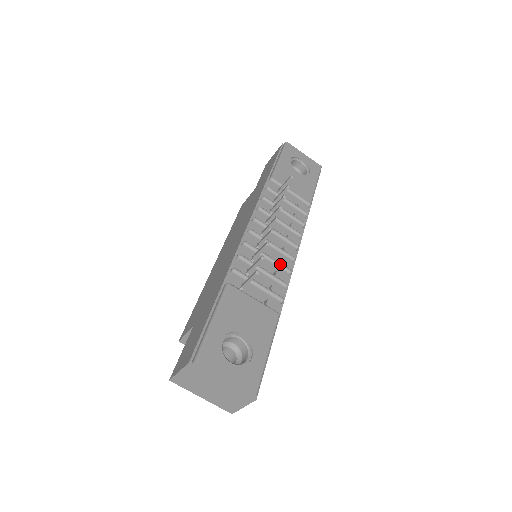
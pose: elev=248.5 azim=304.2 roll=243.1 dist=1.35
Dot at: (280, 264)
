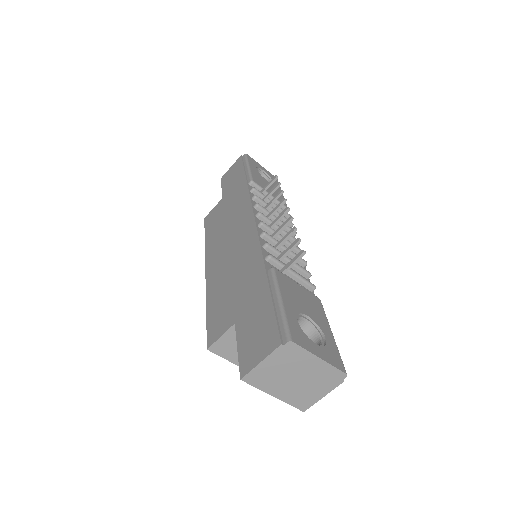
Dot at: occluded
